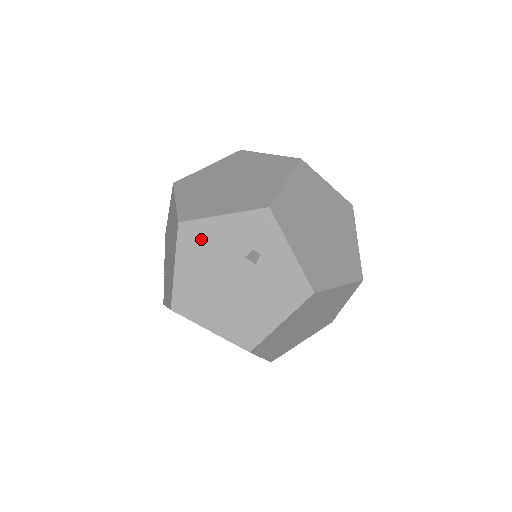
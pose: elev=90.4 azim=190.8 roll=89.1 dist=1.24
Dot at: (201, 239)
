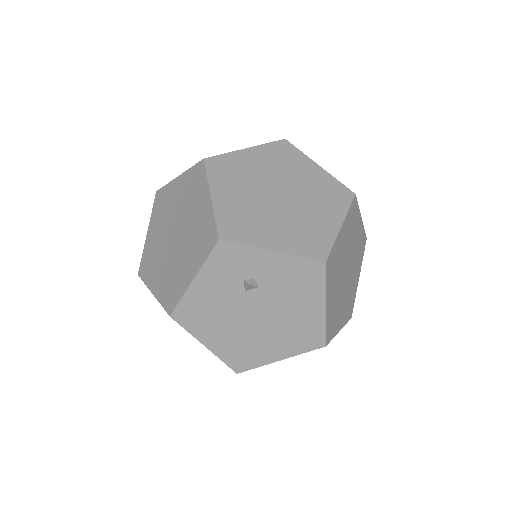
Dot at: (199, 311)
